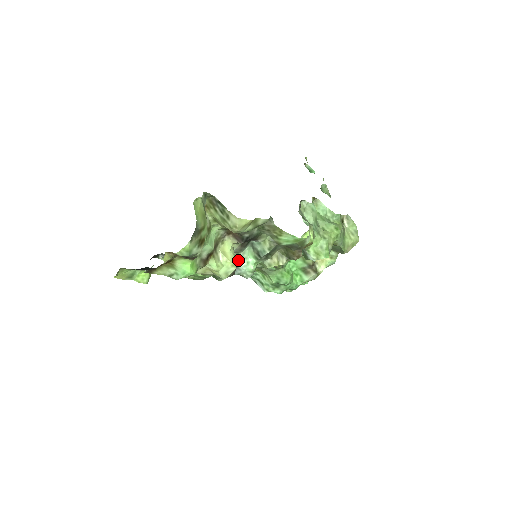
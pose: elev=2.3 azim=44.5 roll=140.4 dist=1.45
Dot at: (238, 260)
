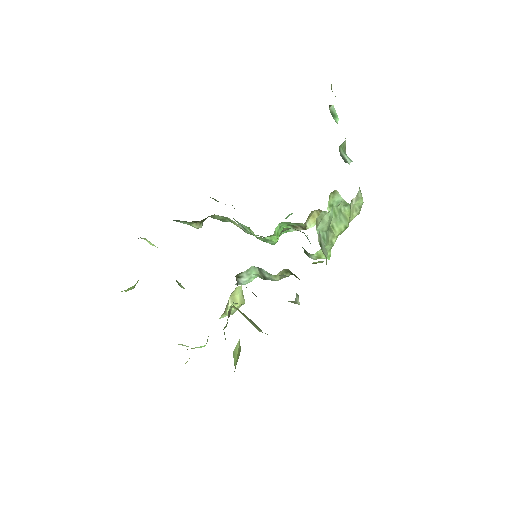
Dot at: (240, 276)
